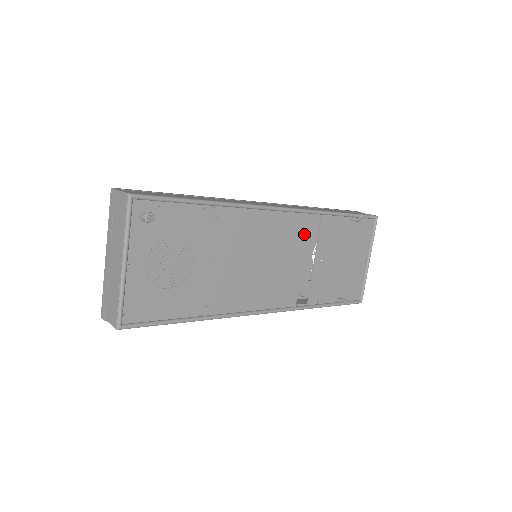
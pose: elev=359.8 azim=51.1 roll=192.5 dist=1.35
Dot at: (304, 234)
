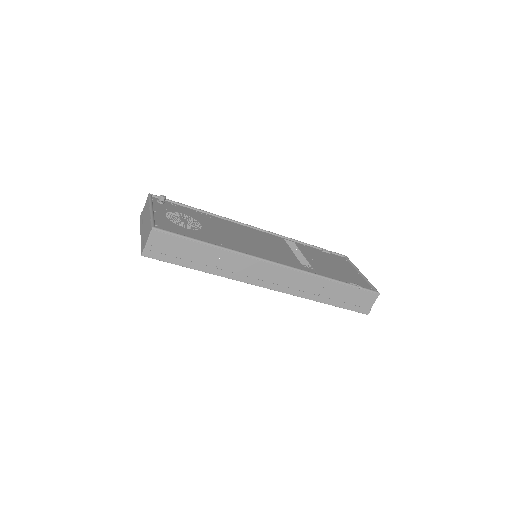
Dot at: (285, 244)
